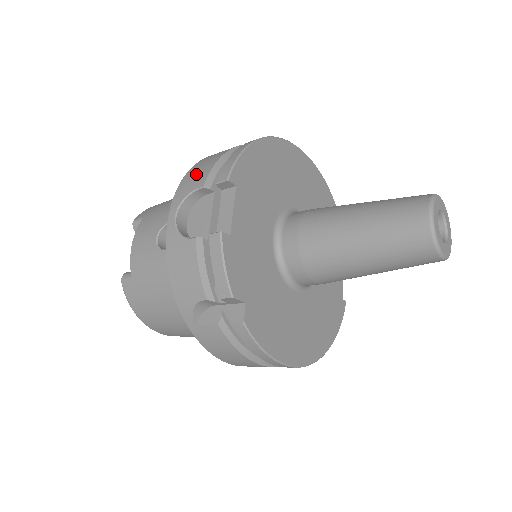
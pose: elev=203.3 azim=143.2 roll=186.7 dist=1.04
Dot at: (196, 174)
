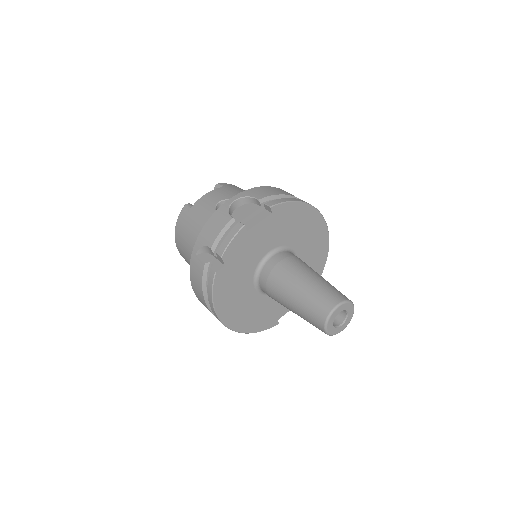
Dot at: (263, 191)
